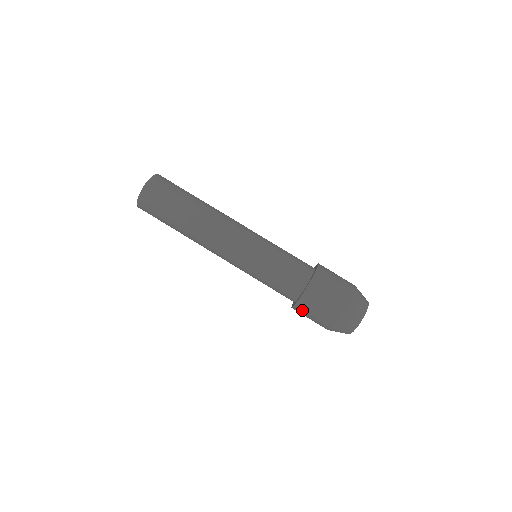
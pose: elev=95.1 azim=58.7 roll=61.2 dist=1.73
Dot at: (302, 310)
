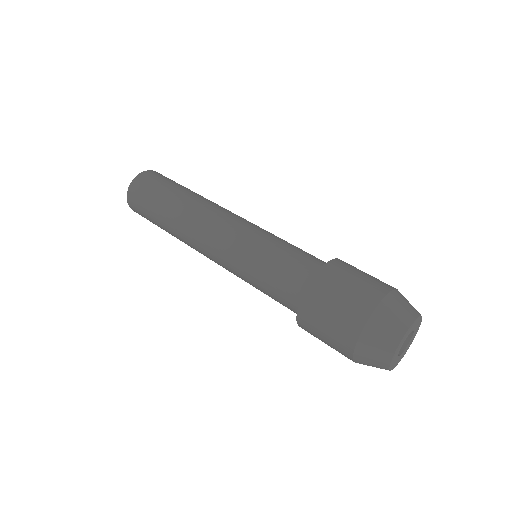
Dot at: (318, 295)
